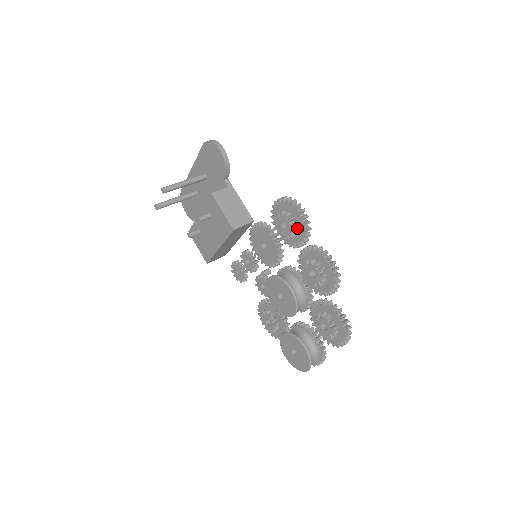
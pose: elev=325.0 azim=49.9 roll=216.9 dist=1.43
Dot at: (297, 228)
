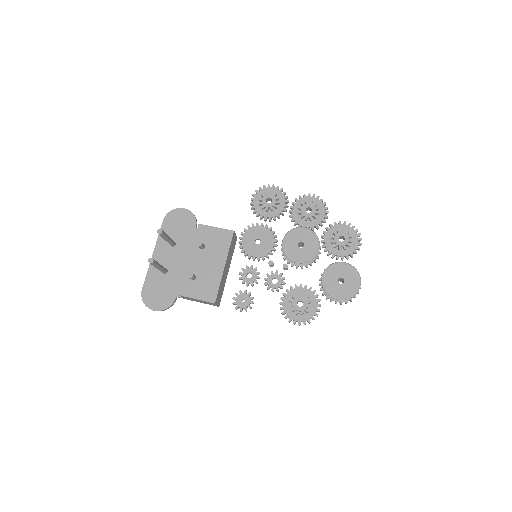
Dot at: (278, 198)
